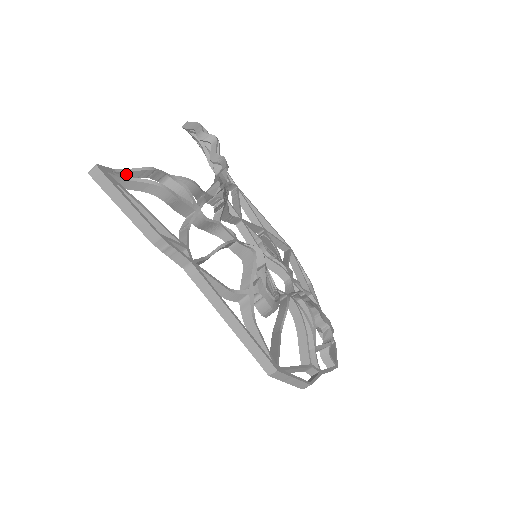
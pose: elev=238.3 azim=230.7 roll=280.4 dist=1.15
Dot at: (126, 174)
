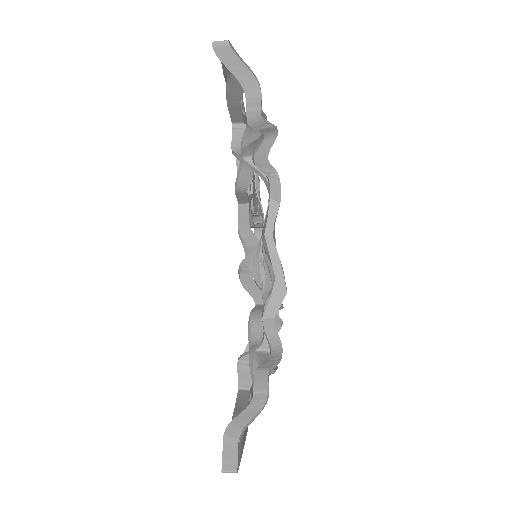
Dot at: (242, 424)
